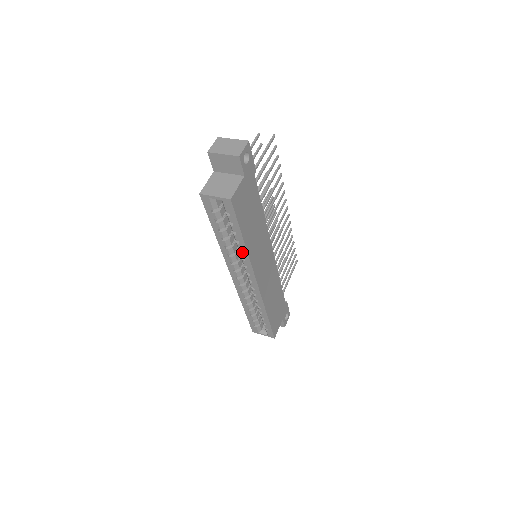
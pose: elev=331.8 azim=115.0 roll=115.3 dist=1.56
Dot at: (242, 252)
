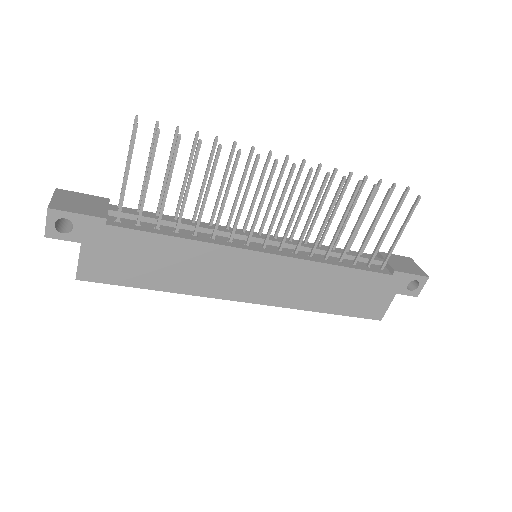
Dot at: occluded
